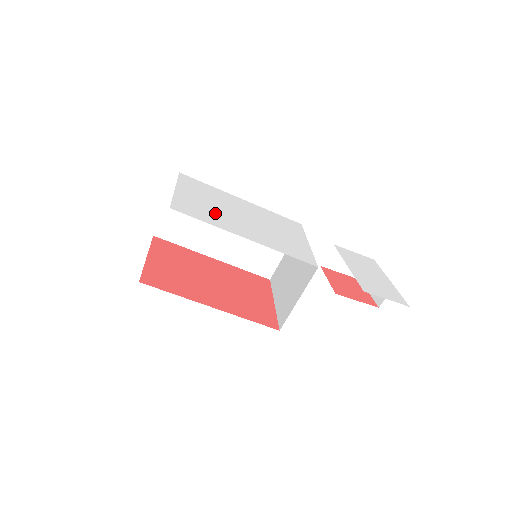
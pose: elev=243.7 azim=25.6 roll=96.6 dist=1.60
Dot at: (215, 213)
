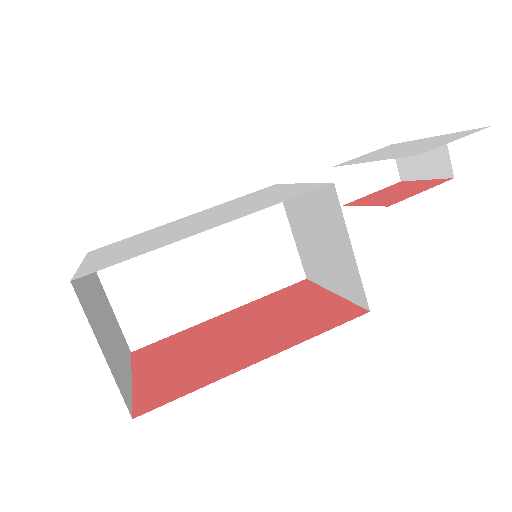
Dot at: (149, 243)
